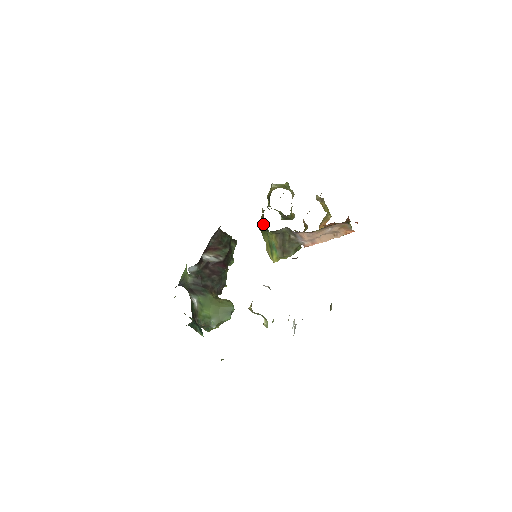
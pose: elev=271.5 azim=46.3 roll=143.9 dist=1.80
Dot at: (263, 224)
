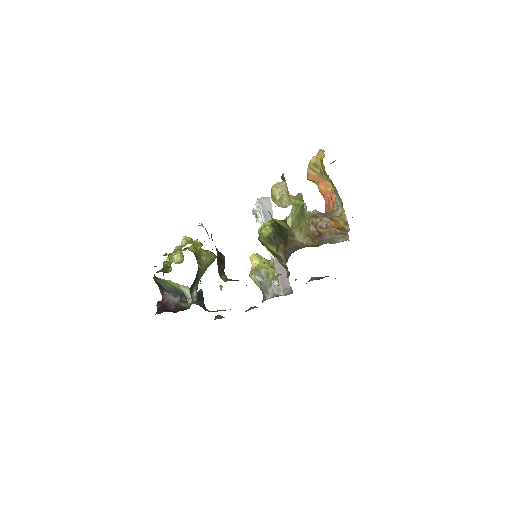
Dot at: occluded
